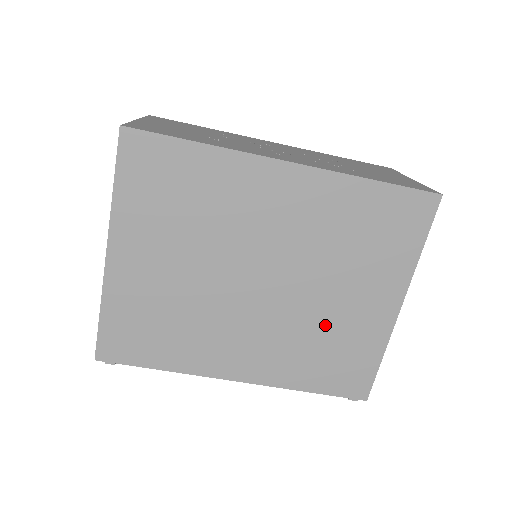
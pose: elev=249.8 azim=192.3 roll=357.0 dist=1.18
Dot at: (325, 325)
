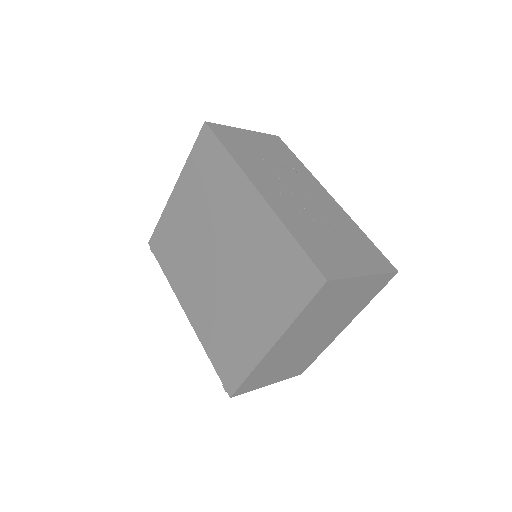
Dot at: (232, 318)
